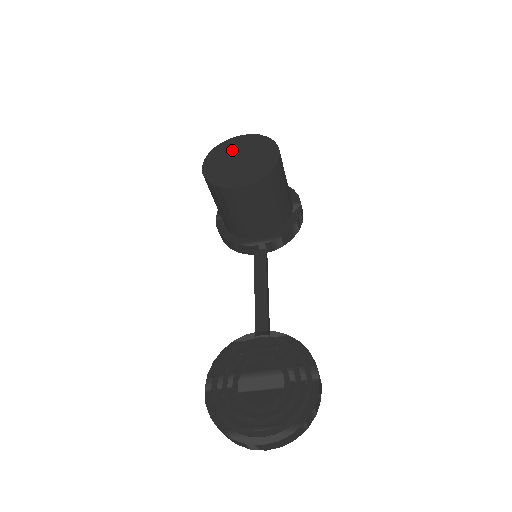
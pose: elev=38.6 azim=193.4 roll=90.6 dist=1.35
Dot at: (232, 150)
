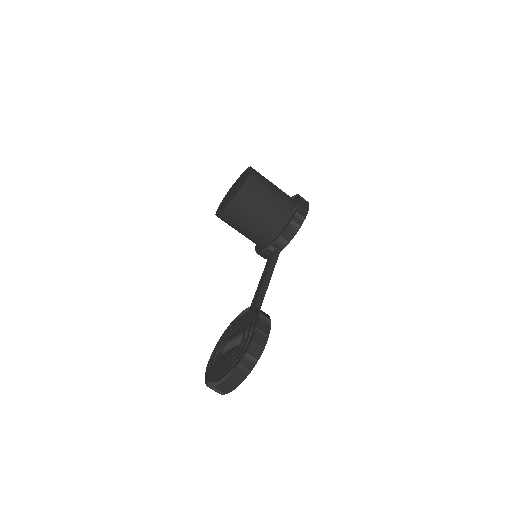
Dot at: (233, 187)
